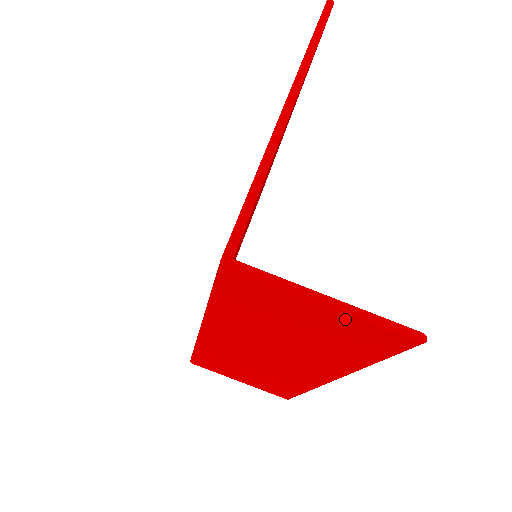
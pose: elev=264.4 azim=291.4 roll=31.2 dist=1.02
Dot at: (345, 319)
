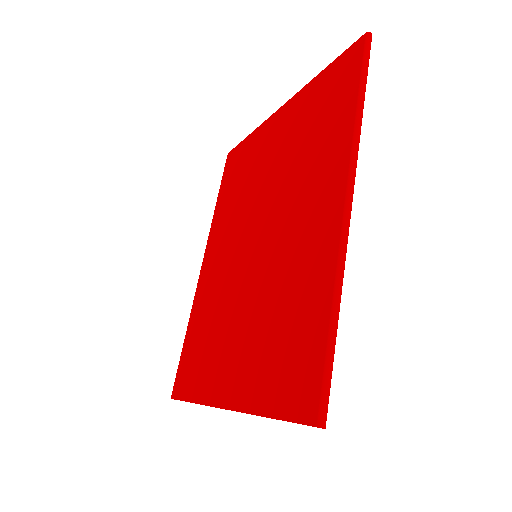
Dot at: occluded
